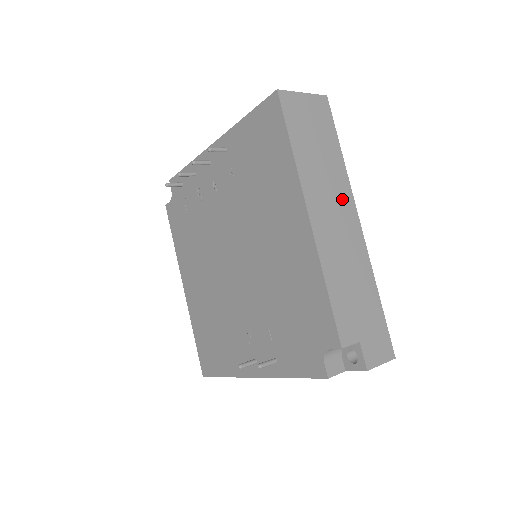
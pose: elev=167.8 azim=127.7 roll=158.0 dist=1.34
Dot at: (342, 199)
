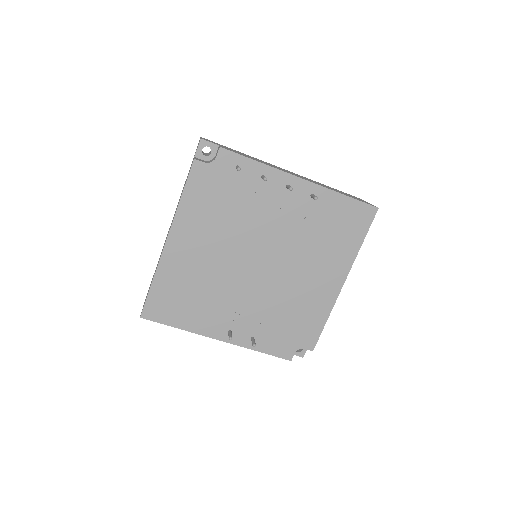
Dot at: occluded
